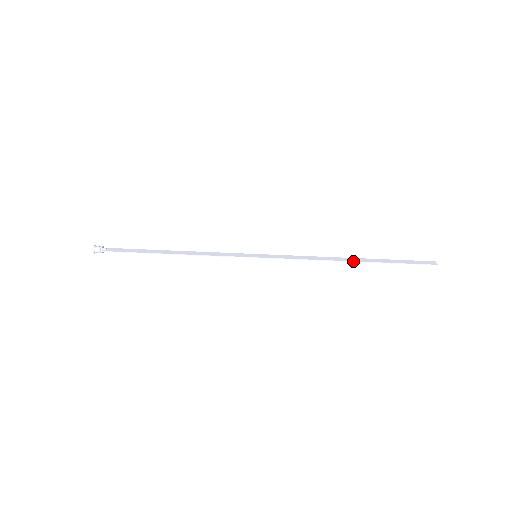
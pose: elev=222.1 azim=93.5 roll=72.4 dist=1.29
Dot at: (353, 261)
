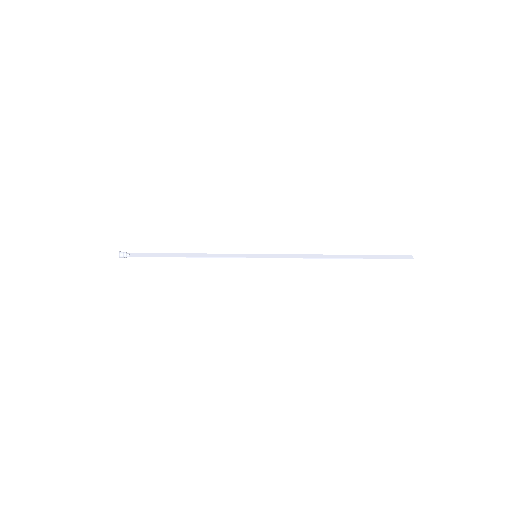
Dot at: (340, 258)
